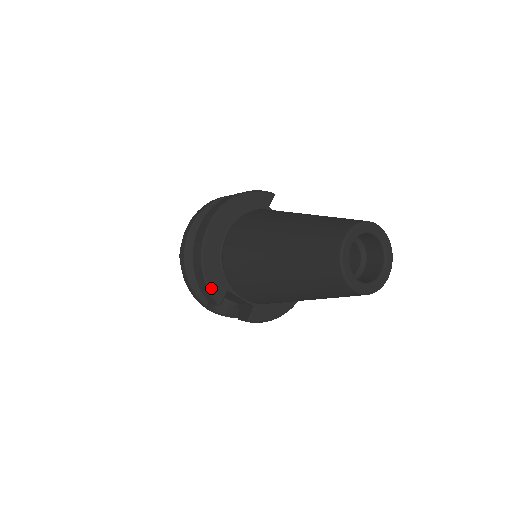
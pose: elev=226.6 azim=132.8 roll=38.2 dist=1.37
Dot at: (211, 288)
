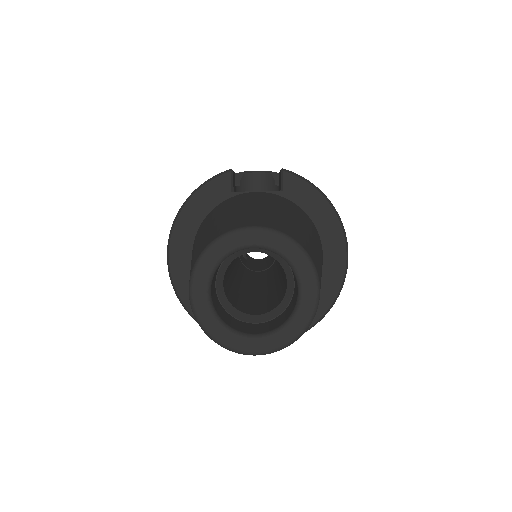
Dot at: occluded
